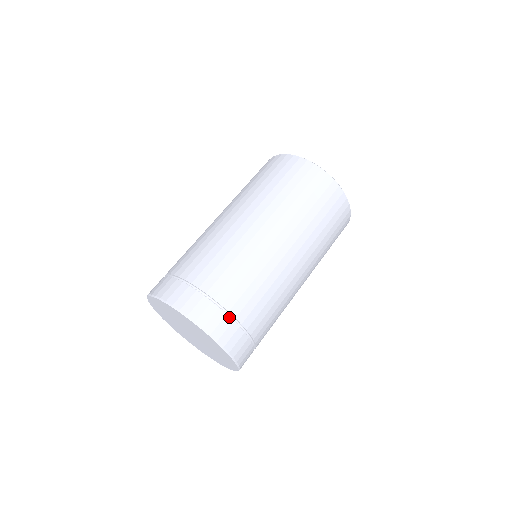
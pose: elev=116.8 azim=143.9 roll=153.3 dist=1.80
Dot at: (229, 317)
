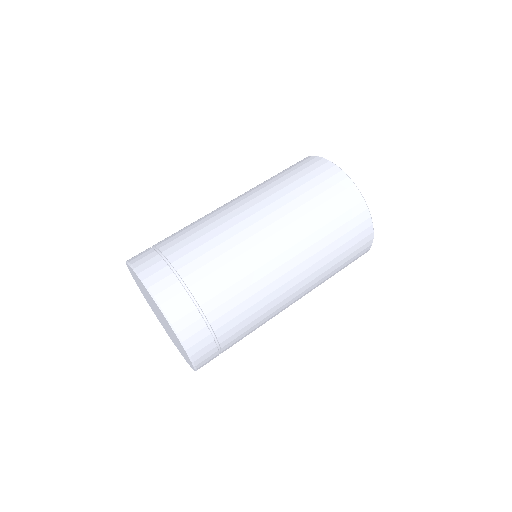
Dot at: (165, 262)
